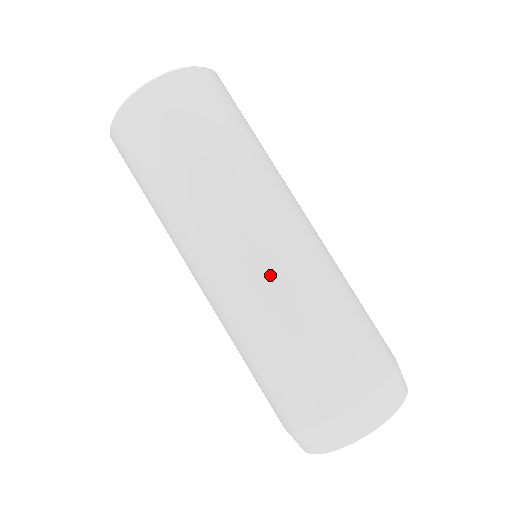
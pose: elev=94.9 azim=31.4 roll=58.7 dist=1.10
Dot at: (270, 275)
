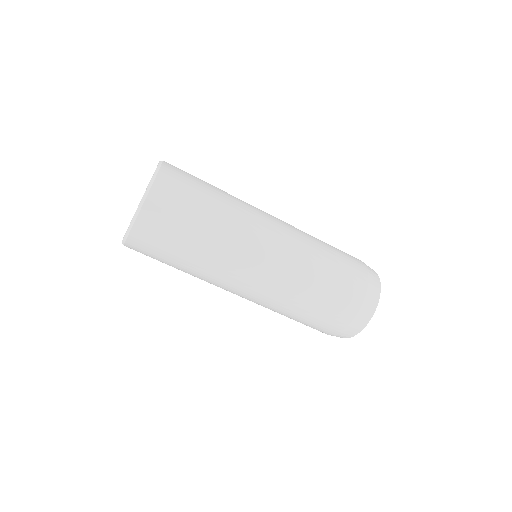
Dot at: (290, 255)
